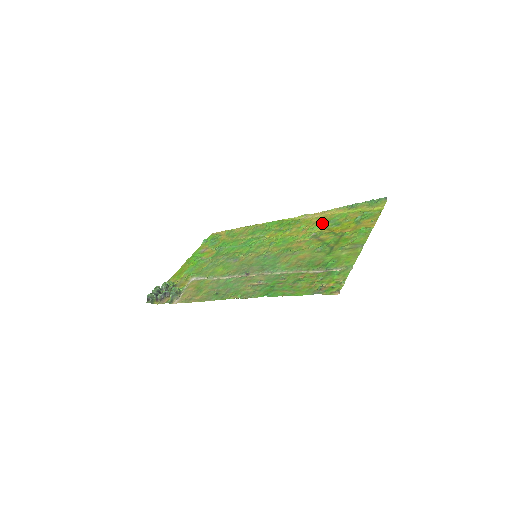
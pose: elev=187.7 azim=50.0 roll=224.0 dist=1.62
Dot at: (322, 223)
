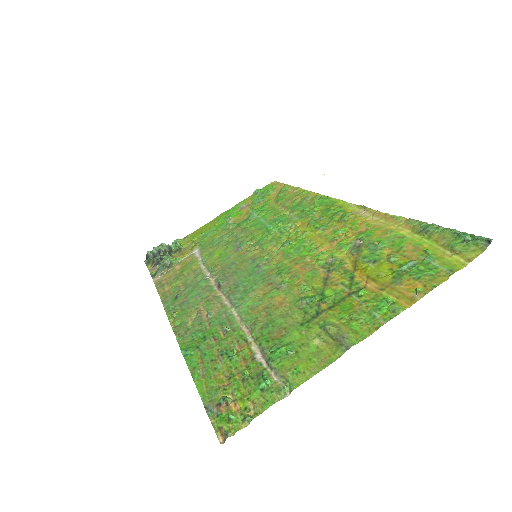
Dot at: (359, 242)
